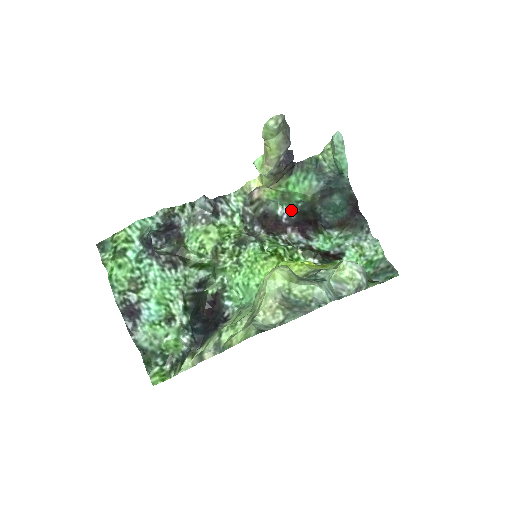
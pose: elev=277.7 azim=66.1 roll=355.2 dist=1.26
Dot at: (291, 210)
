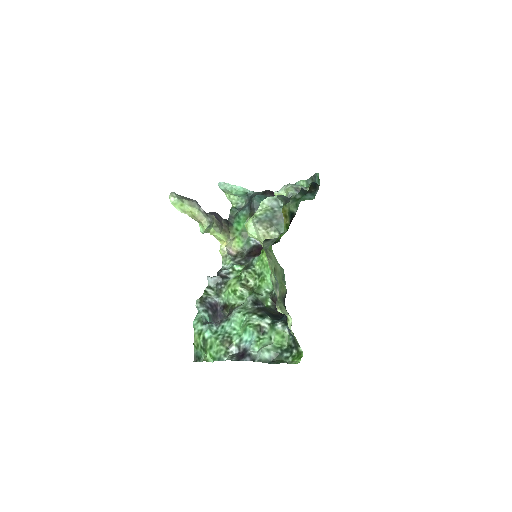
Dot at: occluded
